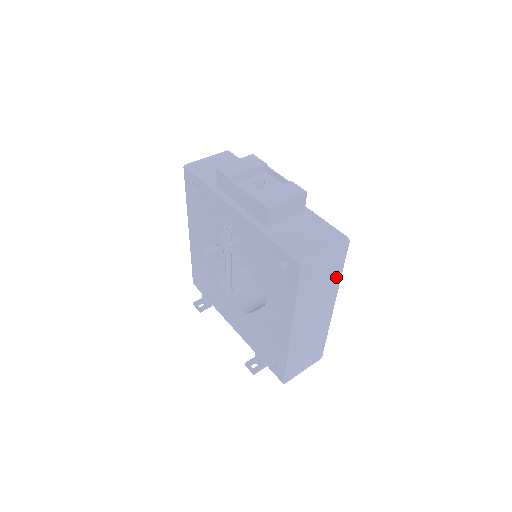
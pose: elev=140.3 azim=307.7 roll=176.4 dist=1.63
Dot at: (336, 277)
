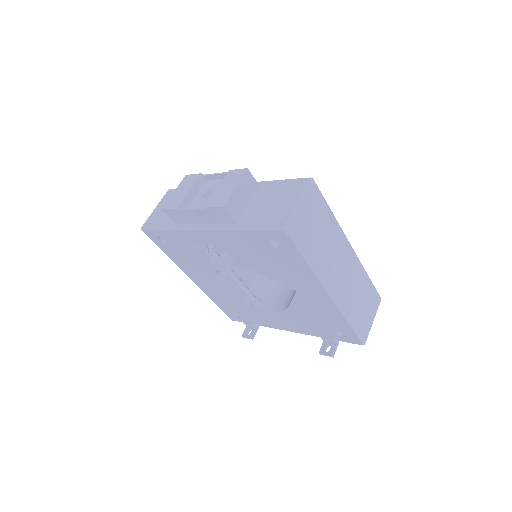
Dot at: (329, 219)
